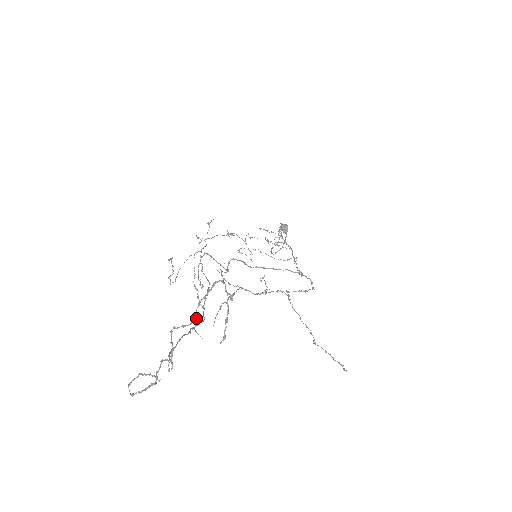
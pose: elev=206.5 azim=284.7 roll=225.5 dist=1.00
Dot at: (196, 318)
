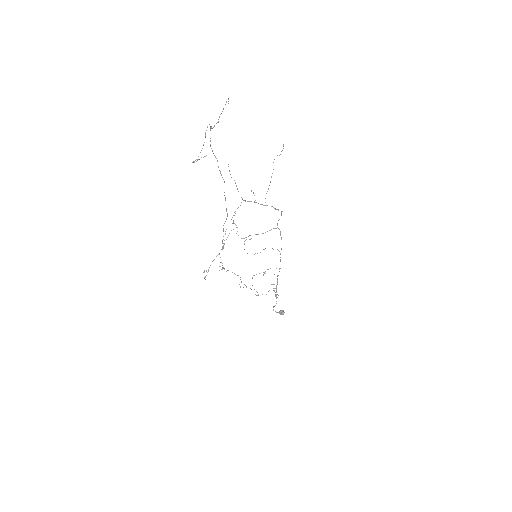
Dot at: occluded
